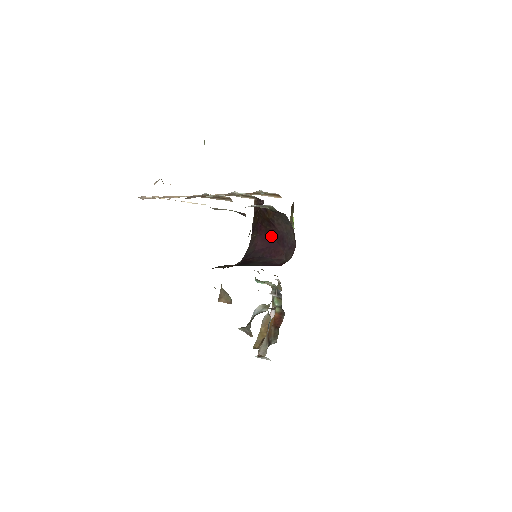
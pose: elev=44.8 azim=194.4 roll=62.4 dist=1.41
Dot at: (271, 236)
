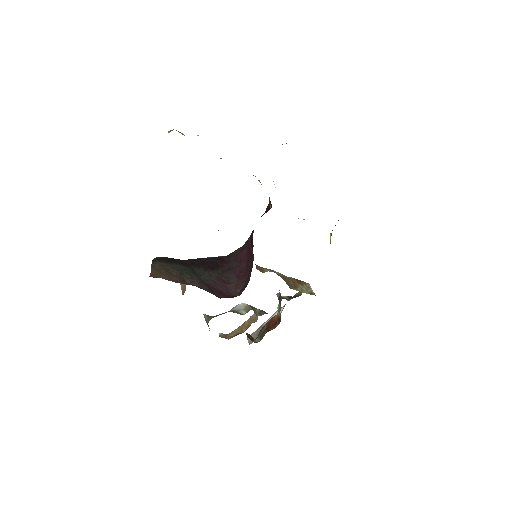
Dot at: occluded
